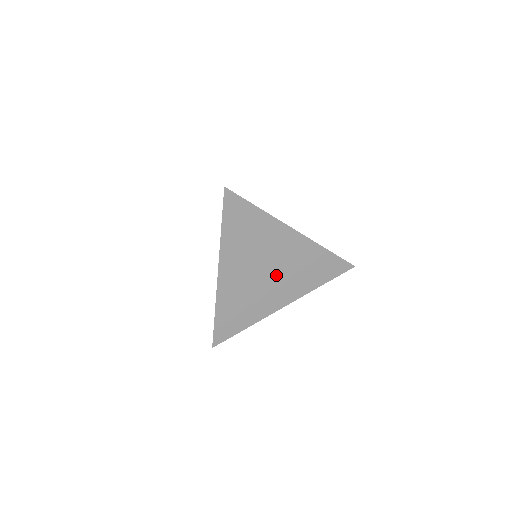
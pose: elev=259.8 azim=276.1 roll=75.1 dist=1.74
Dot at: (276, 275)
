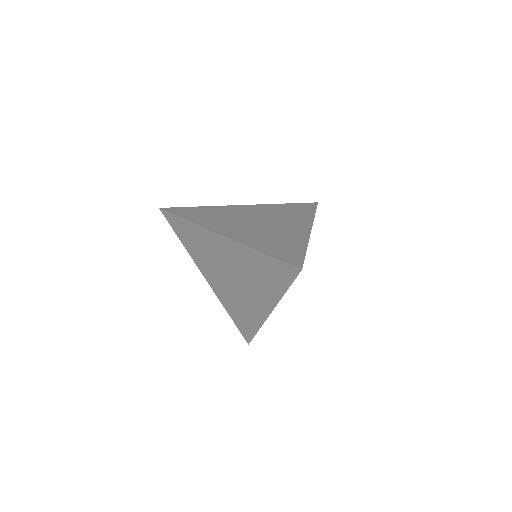
Dot at: (270, 222)
